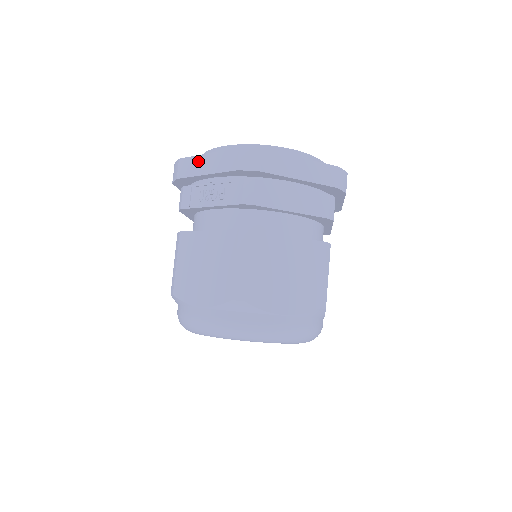
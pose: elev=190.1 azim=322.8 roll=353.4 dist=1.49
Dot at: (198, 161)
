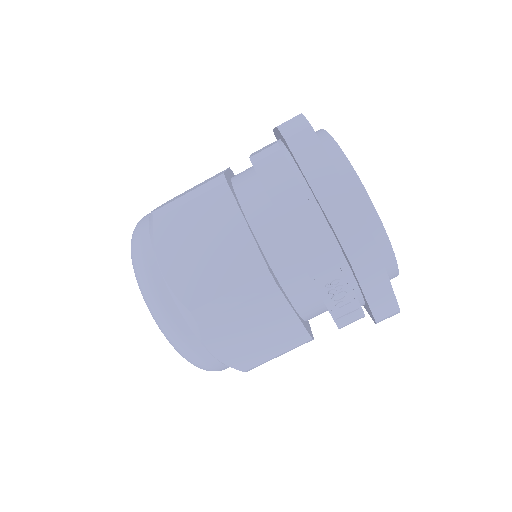
Dot at: (379, 277)
